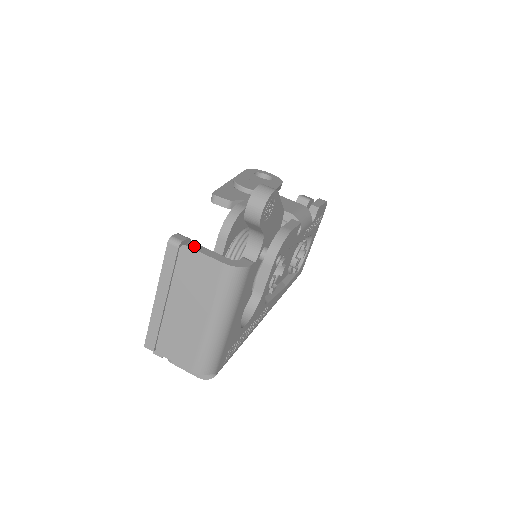
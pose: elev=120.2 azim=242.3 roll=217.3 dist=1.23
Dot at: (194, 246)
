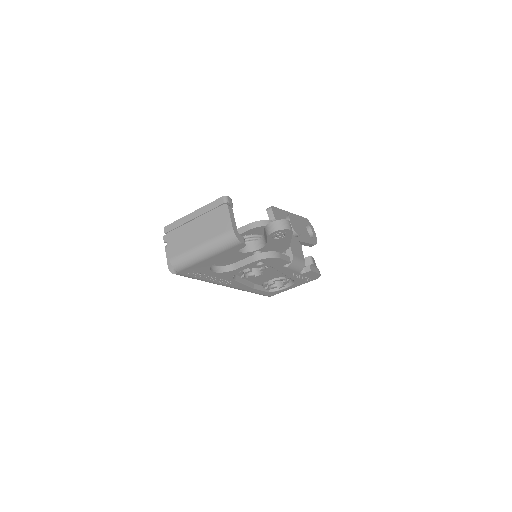
Dot at: (231, 209)
